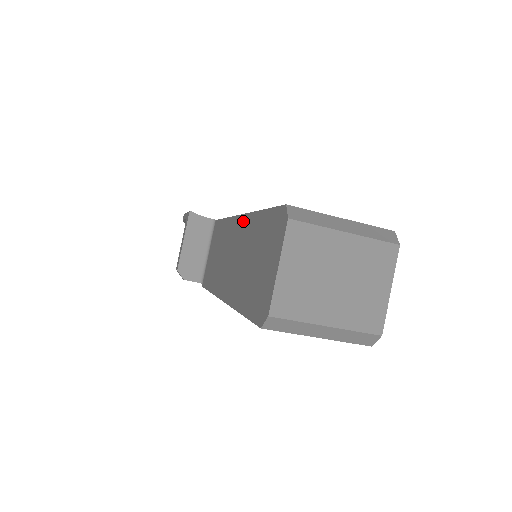
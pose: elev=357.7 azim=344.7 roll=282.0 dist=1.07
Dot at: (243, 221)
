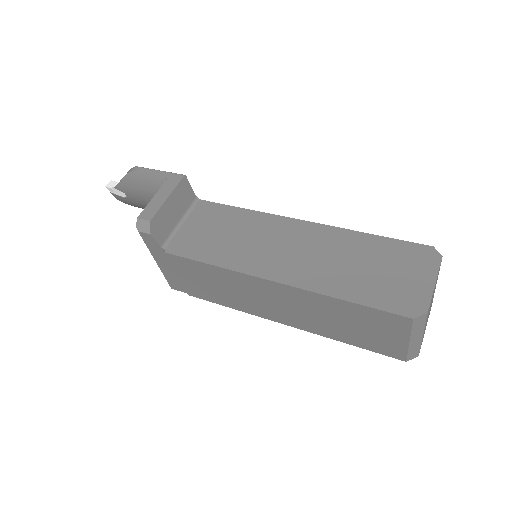
Dot at: (319, 228)
